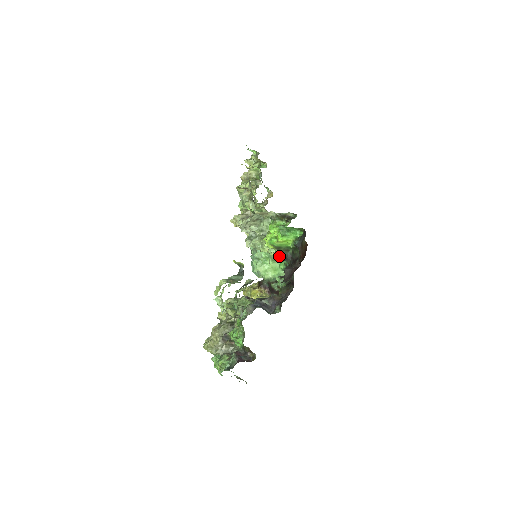
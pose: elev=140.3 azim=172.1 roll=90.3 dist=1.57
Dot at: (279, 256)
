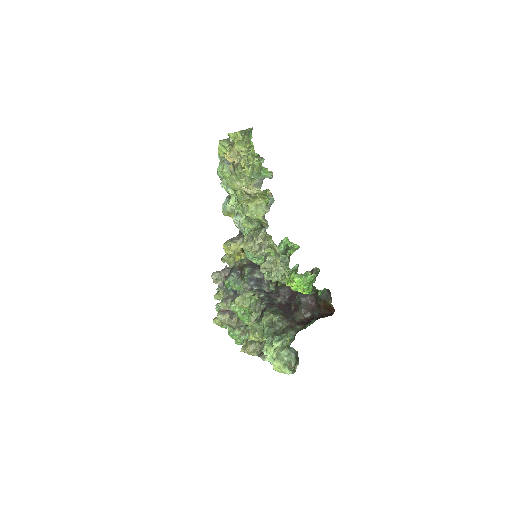
Dot at: occluded
